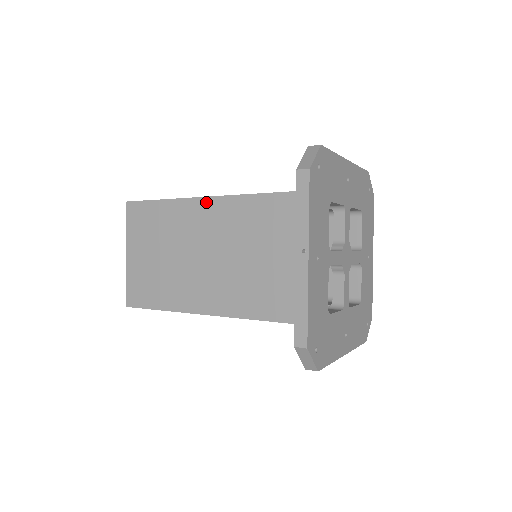
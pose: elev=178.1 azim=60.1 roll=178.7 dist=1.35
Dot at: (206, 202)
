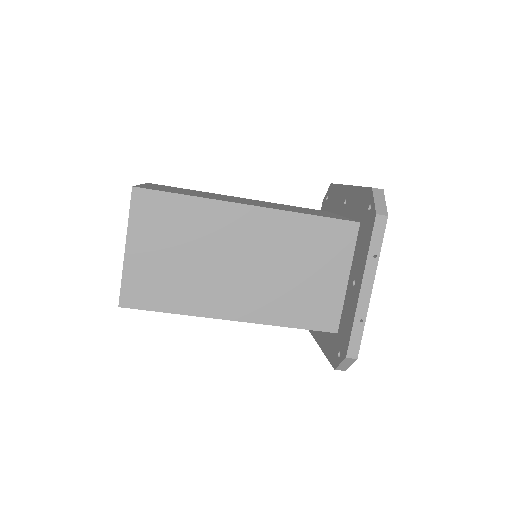
Dot at: (239, 197)
